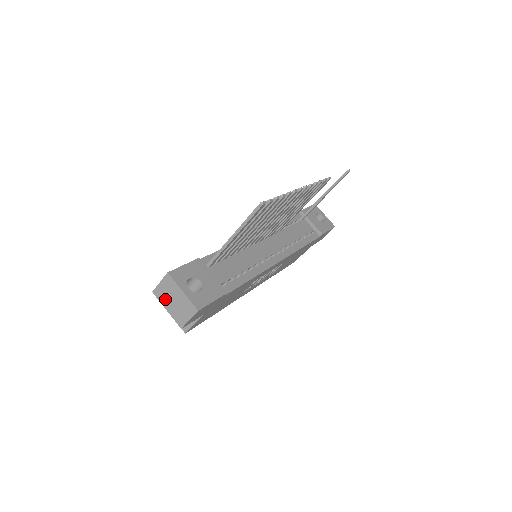
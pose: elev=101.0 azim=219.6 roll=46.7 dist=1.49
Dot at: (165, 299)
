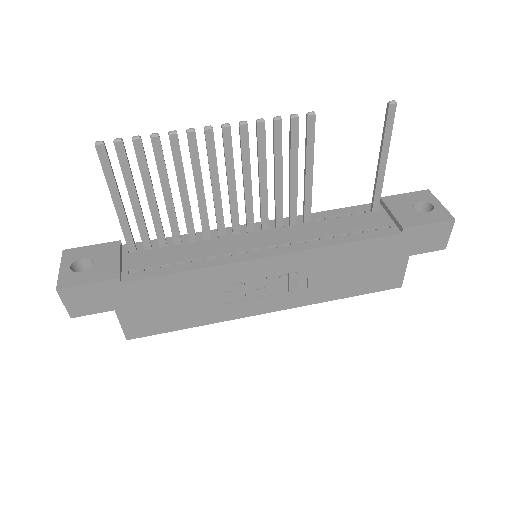
Dot at: occluded
